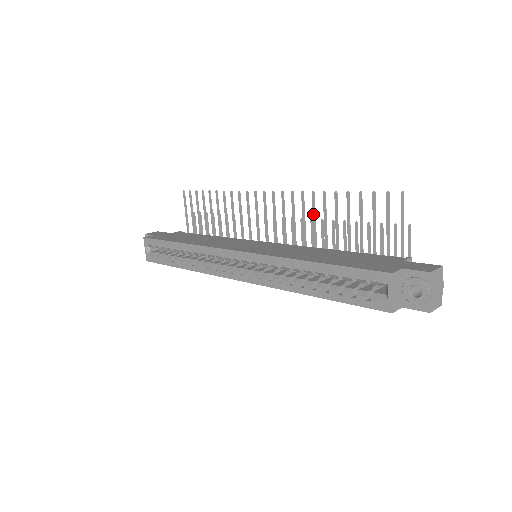
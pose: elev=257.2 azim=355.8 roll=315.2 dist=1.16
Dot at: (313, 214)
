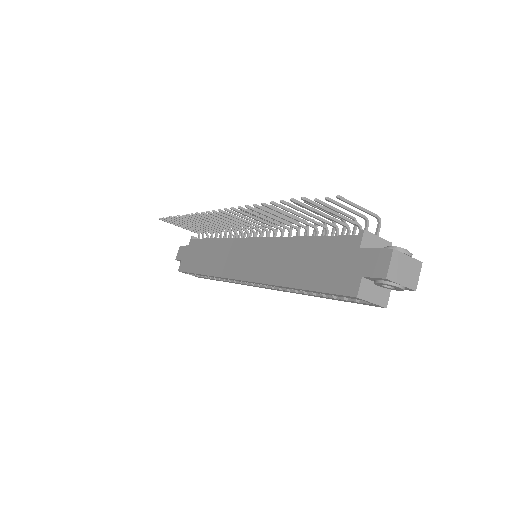
Dot at: occluded
